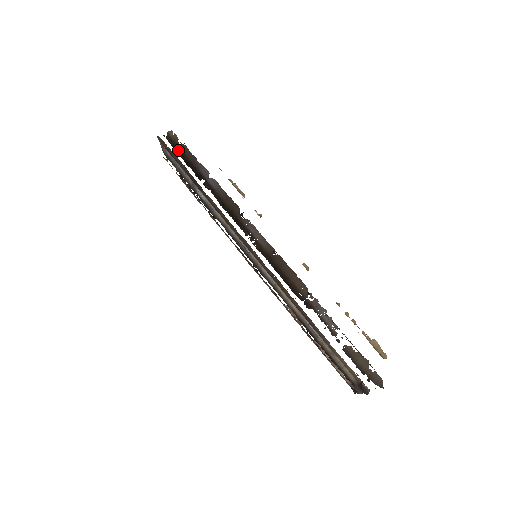
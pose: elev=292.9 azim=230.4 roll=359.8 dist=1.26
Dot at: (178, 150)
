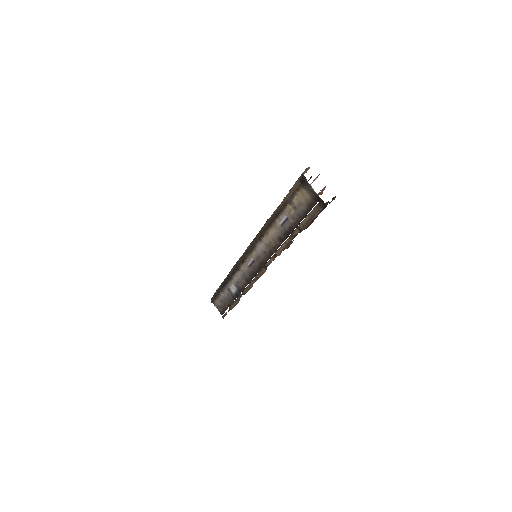
Dot at: occluded
